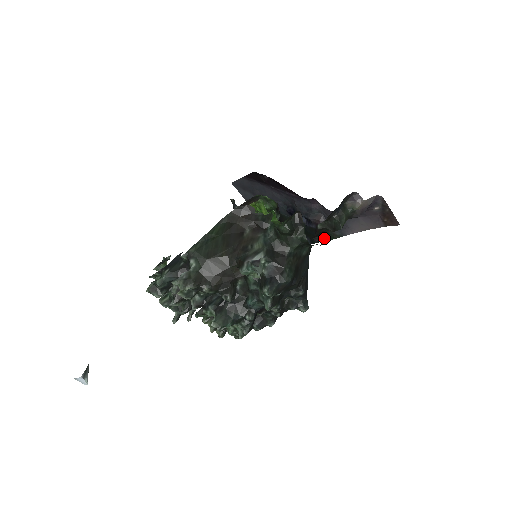
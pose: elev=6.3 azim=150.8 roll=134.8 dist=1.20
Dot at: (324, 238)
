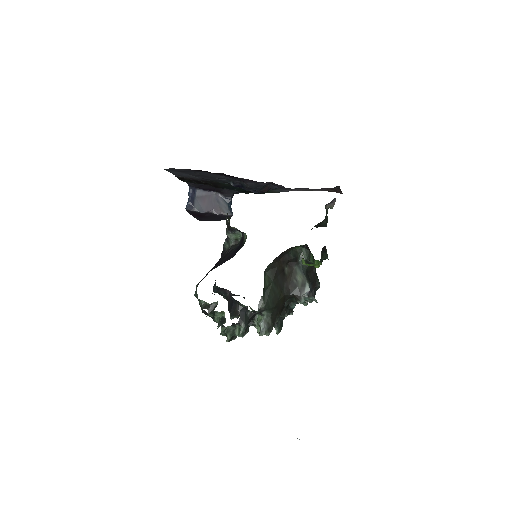
Dot at: (261, 193)
